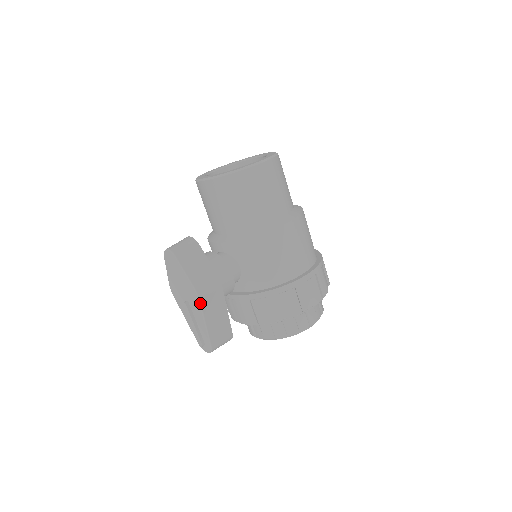
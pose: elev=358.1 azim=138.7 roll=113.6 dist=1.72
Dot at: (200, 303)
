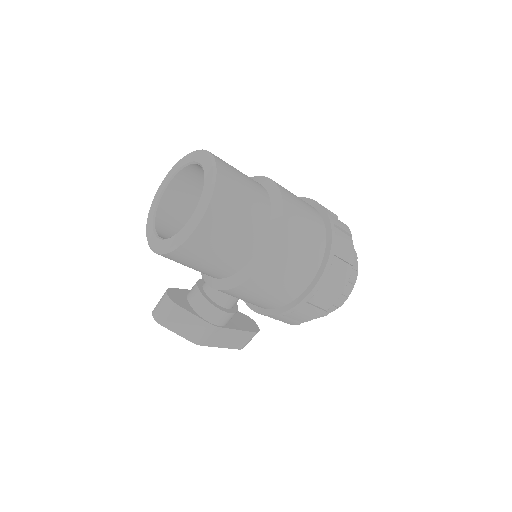
Dot at: occluded
